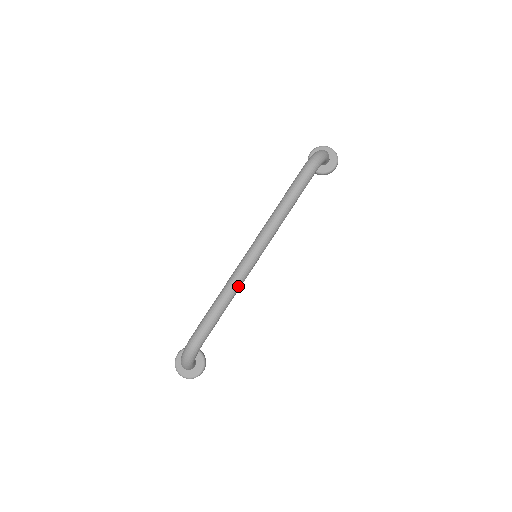
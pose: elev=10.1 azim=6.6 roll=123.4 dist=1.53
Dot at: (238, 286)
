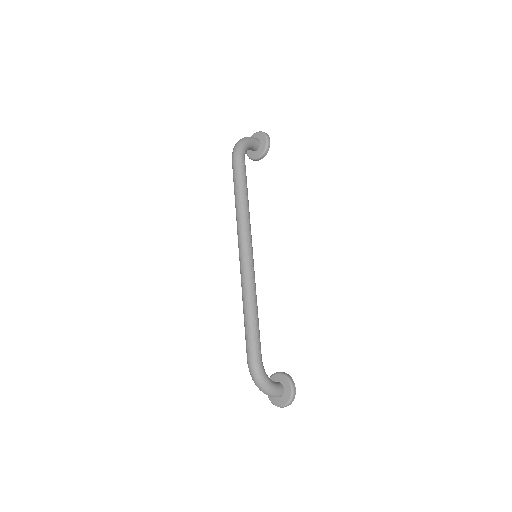
Dot at: (250, 289)
